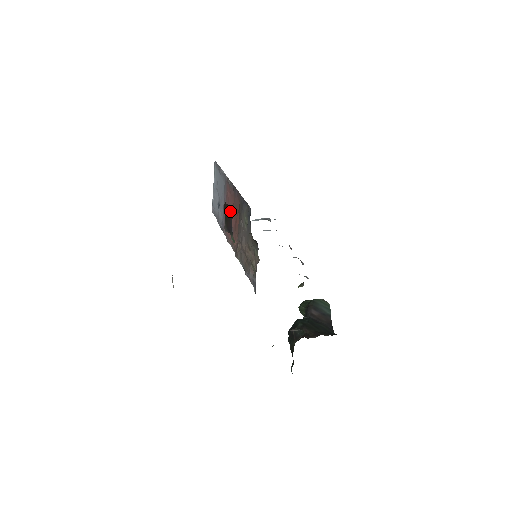
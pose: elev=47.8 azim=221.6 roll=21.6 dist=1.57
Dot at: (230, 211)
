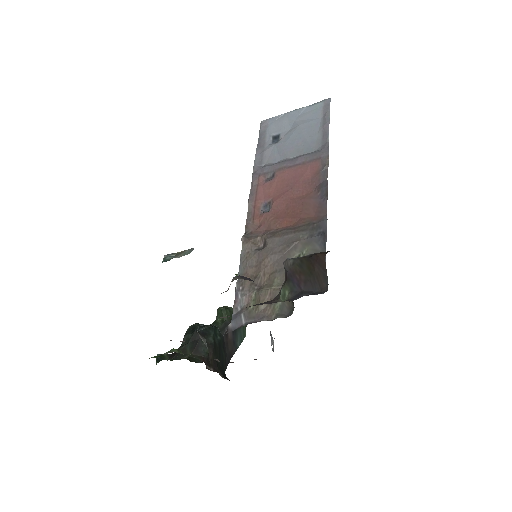
Dot at: (321, 280)
